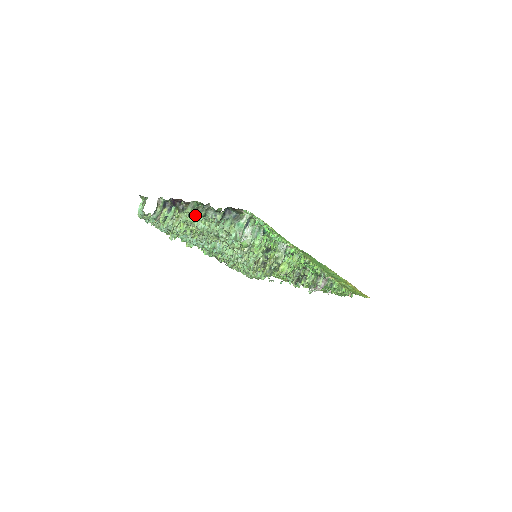
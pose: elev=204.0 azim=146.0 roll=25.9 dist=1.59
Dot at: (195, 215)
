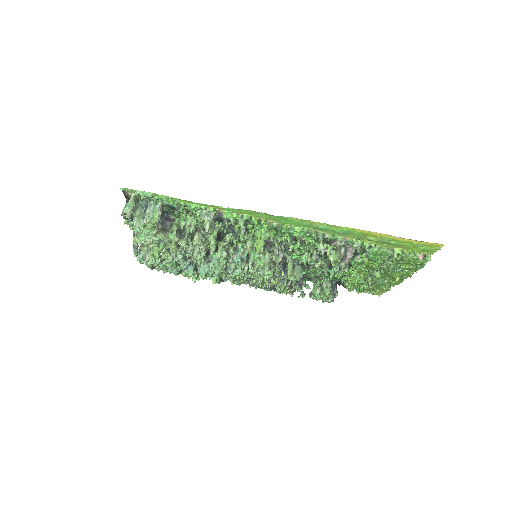
Dot at: occluded
